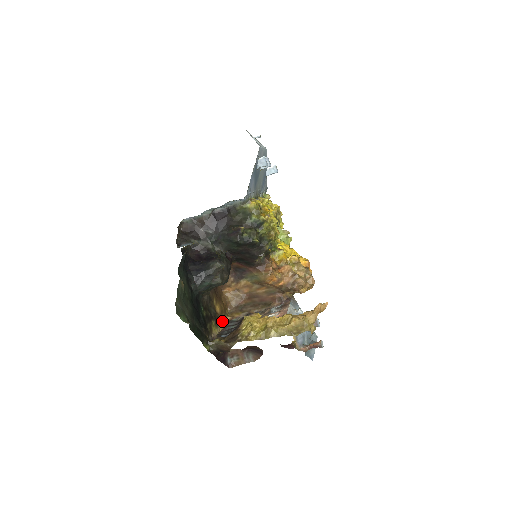
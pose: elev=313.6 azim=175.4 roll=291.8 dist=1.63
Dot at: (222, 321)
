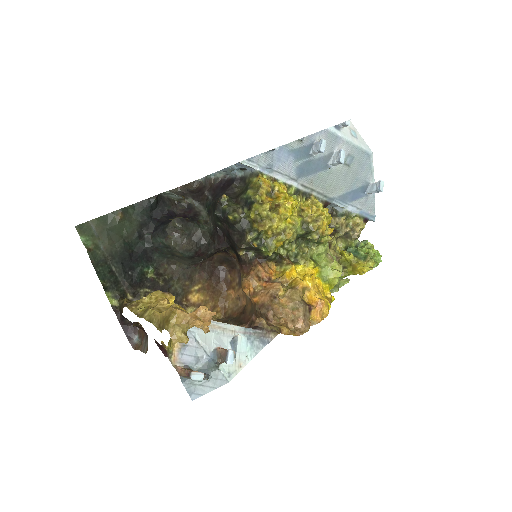
Dot at: occluded
